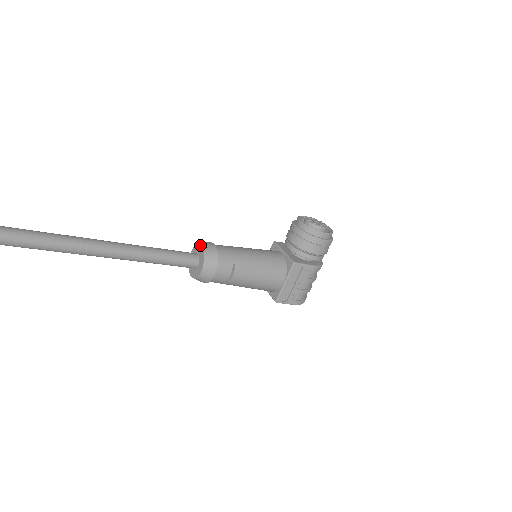
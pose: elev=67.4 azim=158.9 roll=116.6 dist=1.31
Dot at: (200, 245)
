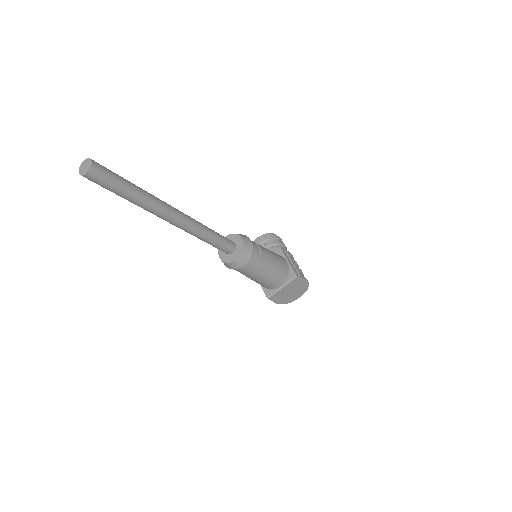
Dot at: occluded
